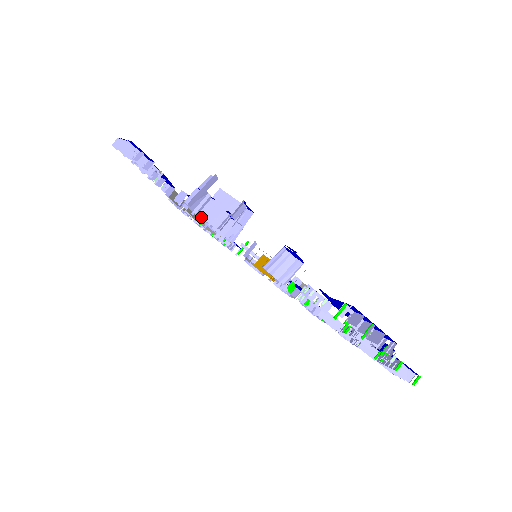
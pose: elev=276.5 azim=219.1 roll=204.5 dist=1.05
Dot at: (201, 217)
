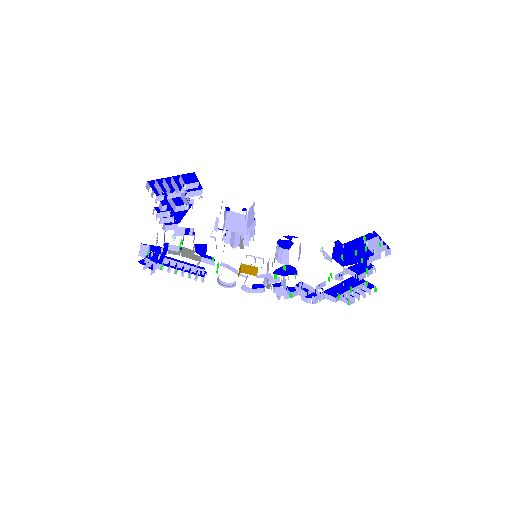
Dot at: occluded
